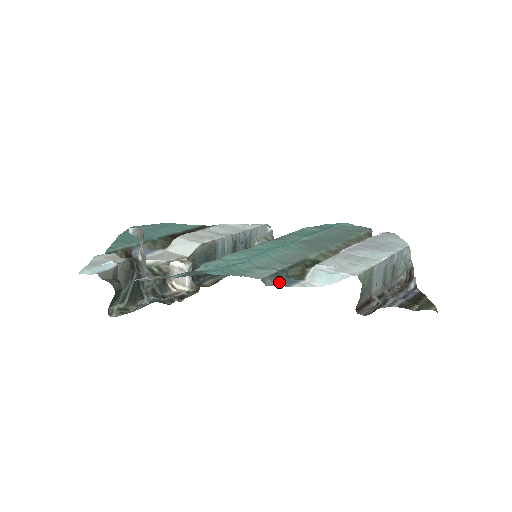
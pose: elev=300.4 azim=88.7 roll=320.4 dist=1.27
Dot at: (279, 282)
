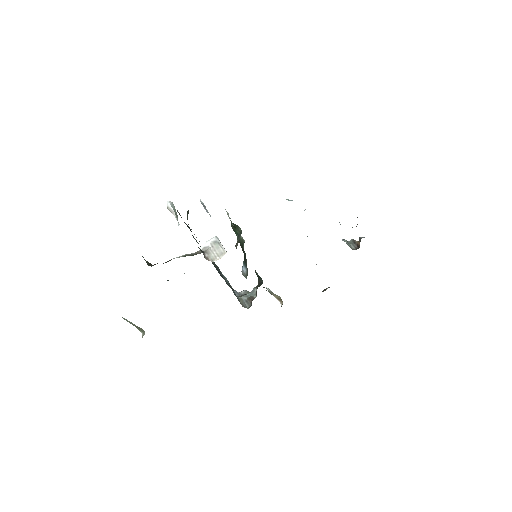
Dot at: occluded
